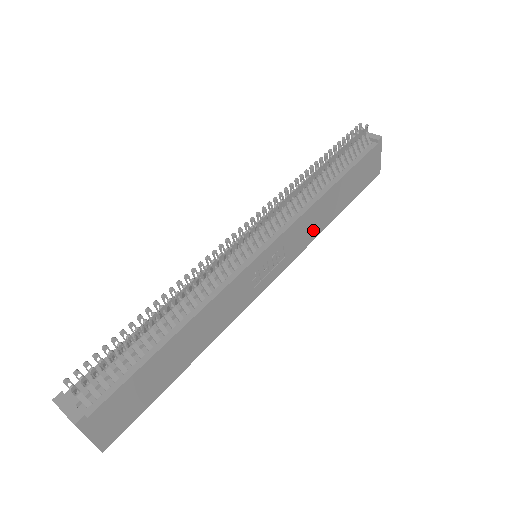
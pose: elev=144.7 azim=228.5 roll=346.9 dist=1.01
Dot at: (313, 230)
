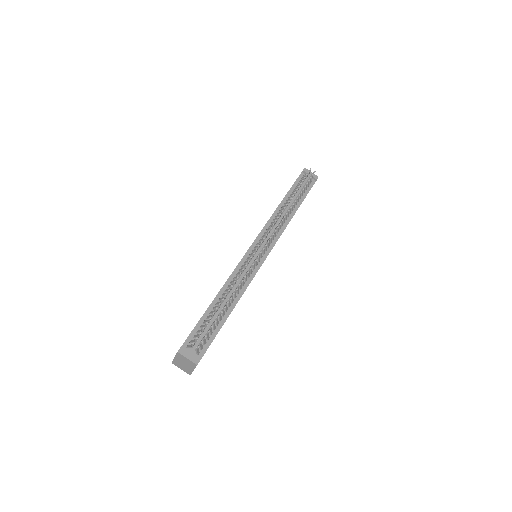
Dot at: occluded
